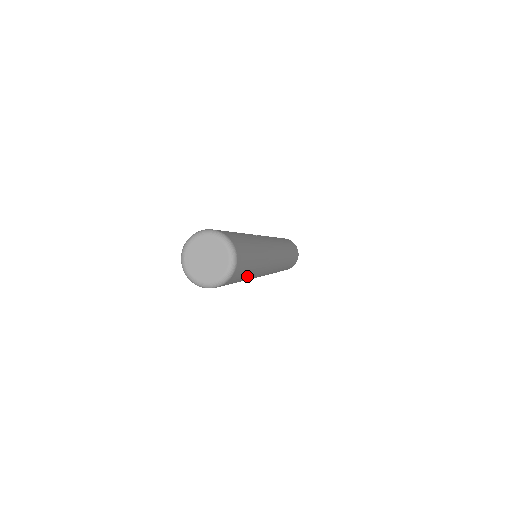
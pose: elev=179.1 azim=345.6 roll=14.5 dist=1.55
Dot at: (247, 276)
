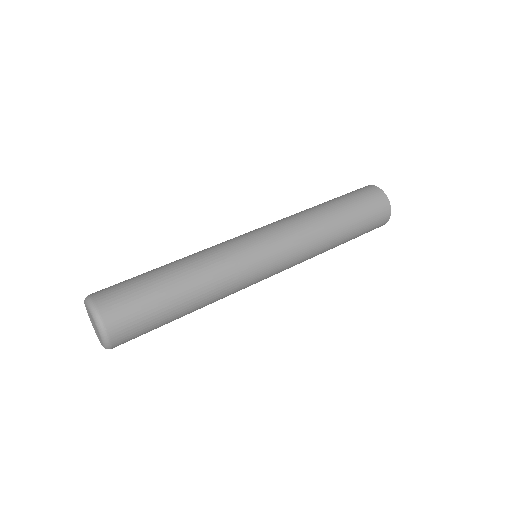
Dot at: (177, 317)
